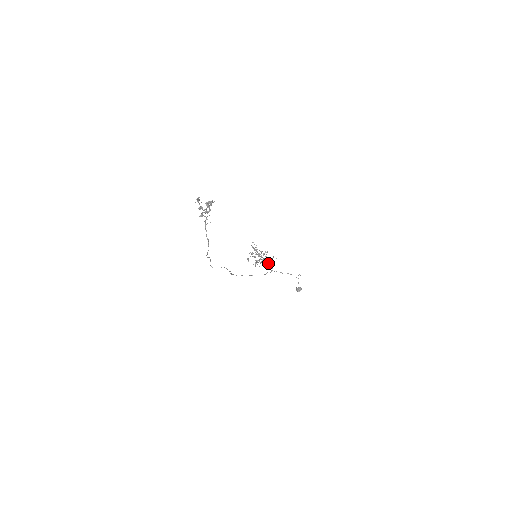
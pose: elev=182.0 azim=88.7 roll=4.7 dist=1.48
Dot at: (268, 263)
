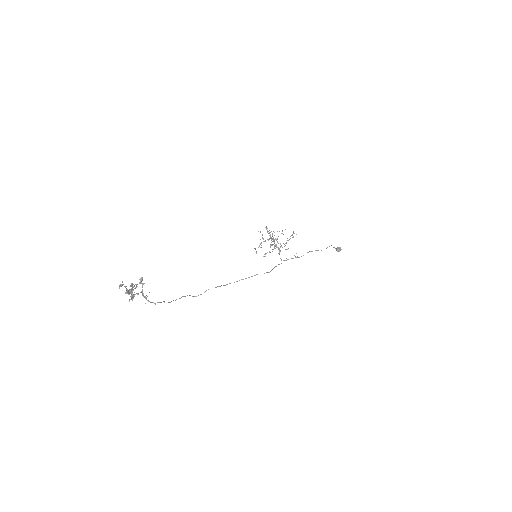
Dot at: (282, 247)
